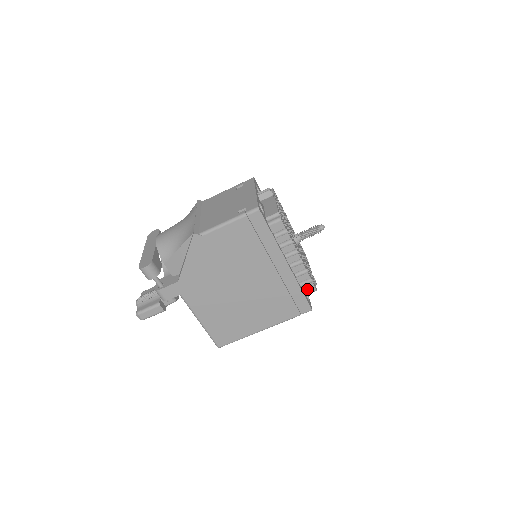
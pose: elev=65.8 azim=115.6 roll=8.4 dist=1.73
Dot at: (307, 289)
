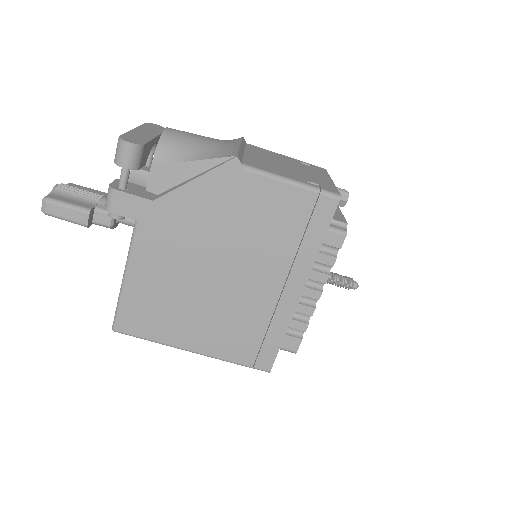
Dot at: (288, 342)
